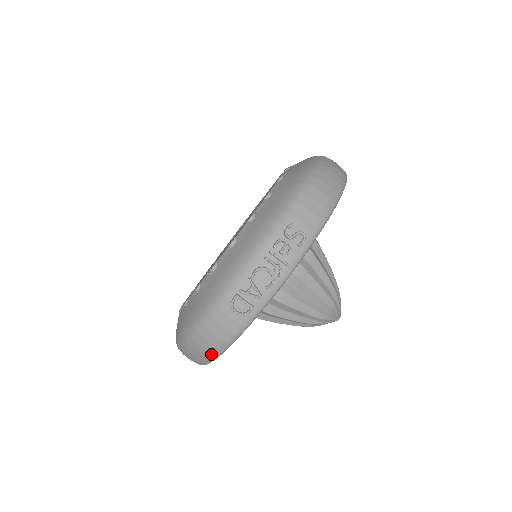
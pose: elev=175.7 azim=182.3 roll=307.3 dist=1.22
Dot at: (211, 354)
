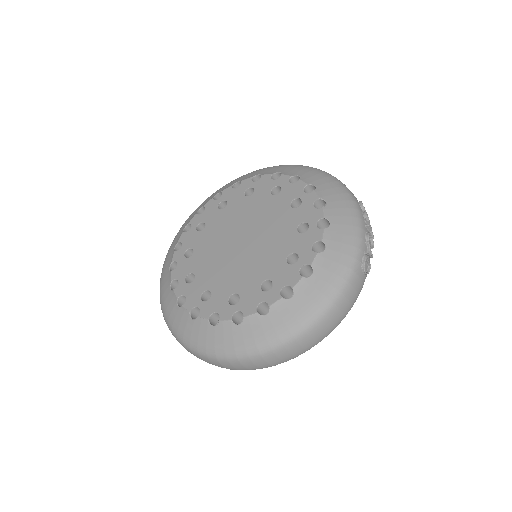
Dot at: (335, 326)
